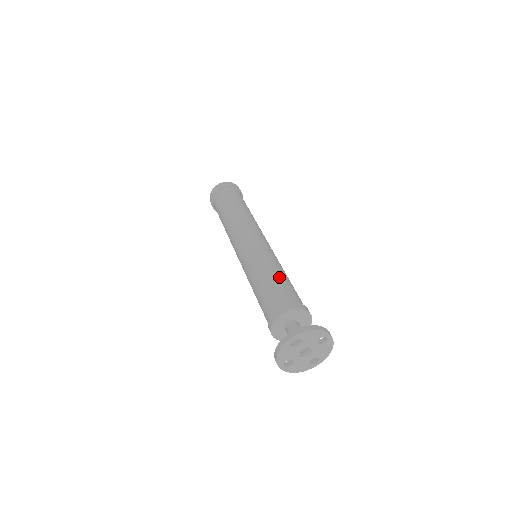
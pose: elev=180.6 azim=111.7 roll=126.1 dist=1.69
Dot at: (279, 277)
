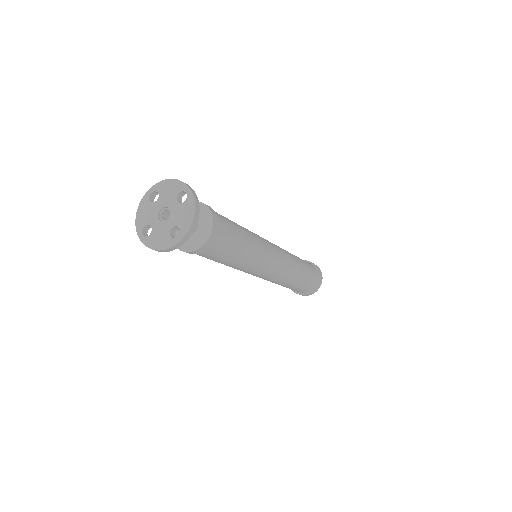
Dot at: occluded
